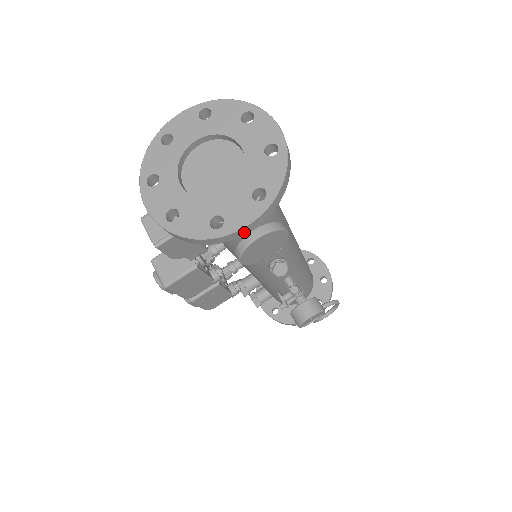
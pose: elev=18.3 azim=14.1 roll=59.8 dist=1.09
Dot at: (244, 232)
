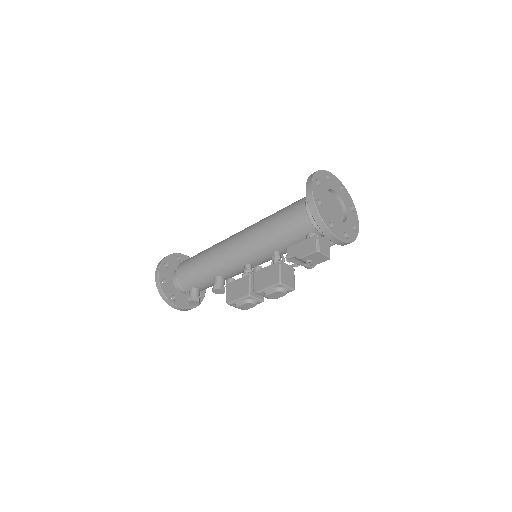
Dot at: occluded
